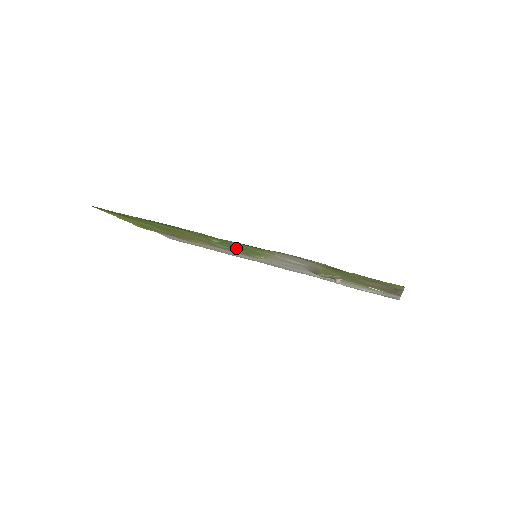
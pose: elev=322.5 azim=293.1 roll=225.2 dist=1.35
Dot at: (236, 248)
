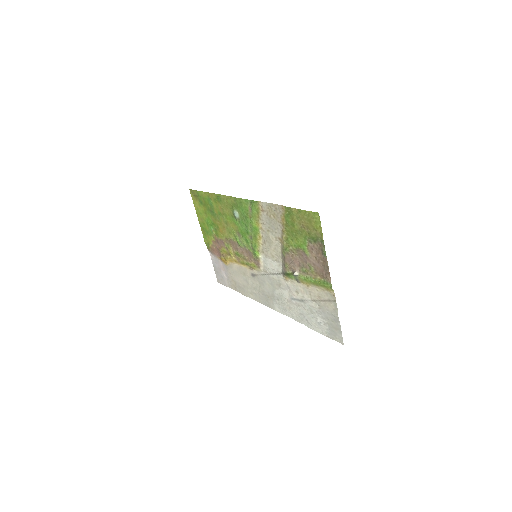
Dot at: (246, 232)
